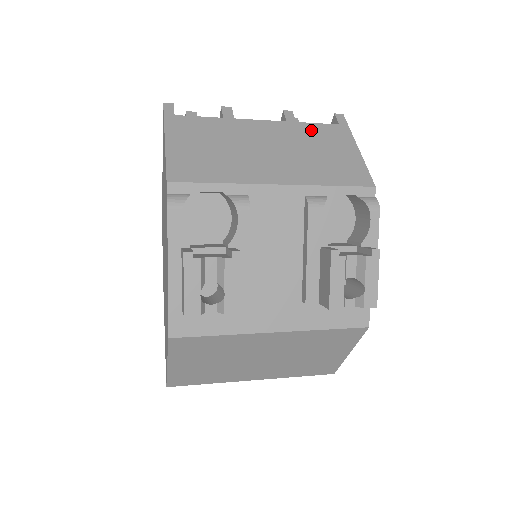
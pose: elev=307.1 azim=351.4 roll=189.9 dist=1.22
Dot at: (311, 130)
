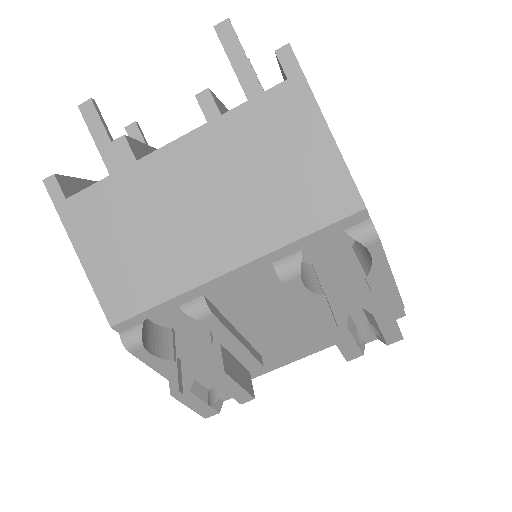
Dot at: (247, 123)
